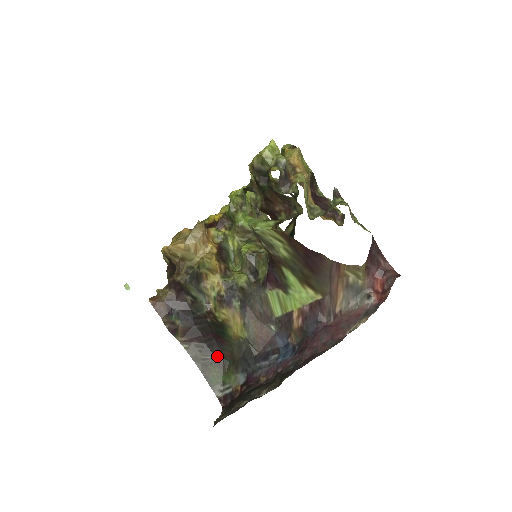
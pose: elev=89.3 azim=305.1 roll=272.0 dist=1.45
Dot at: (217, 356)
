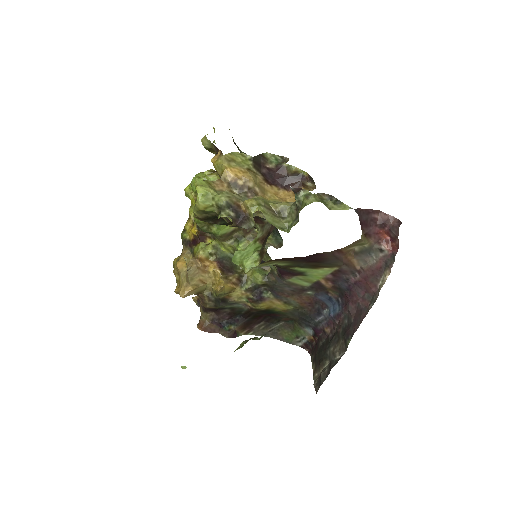
Dot at: (279, 323)
